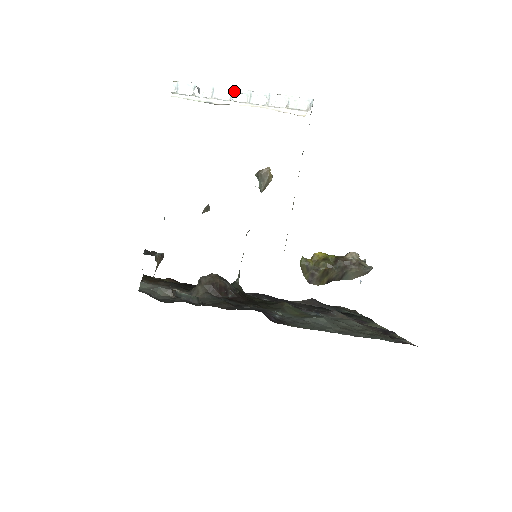
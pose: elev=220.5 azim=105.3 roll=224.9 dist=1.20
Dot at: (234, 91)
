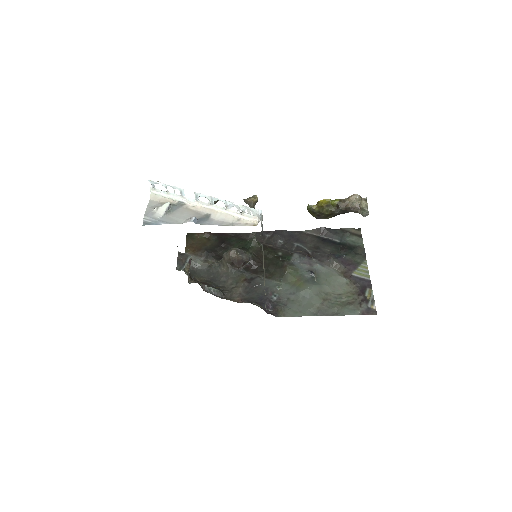
Dot at: (198, 195)
